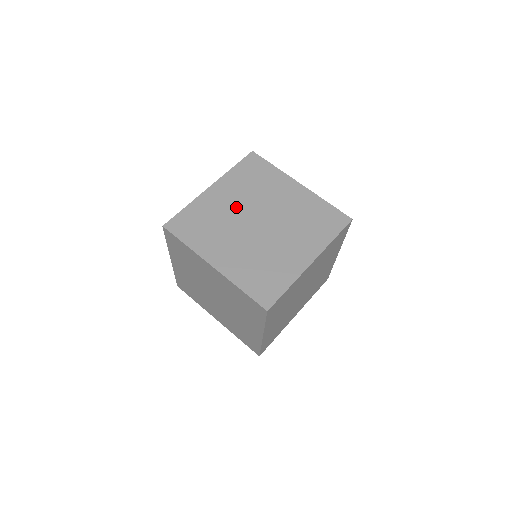
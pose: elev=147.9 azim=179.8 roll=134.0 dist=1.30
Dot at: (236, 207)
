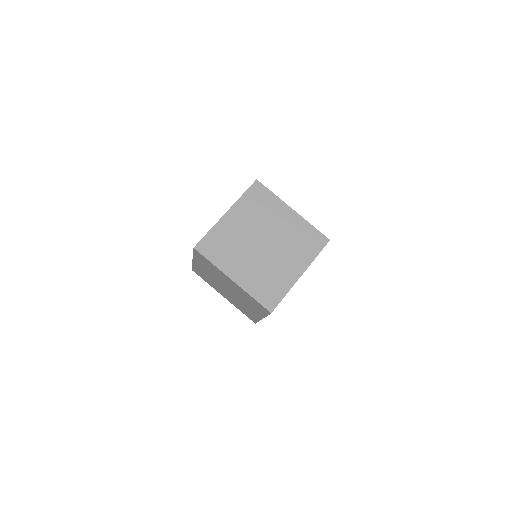
Dot at: occluded
